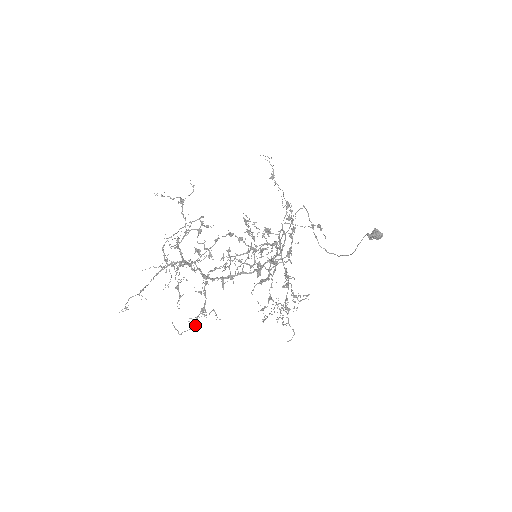
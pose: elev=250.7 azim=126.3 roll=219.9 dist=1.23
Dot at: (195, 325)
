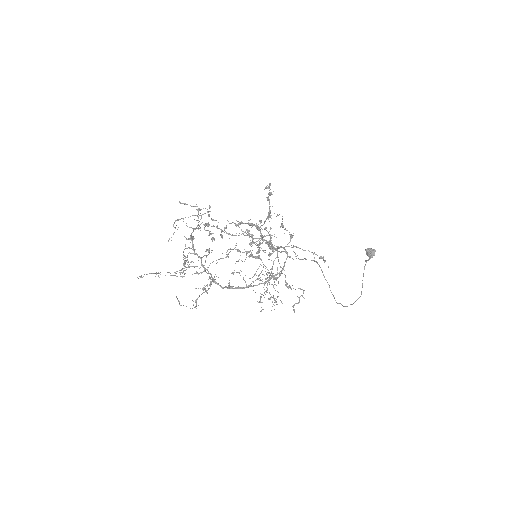
Dot at: occluded
